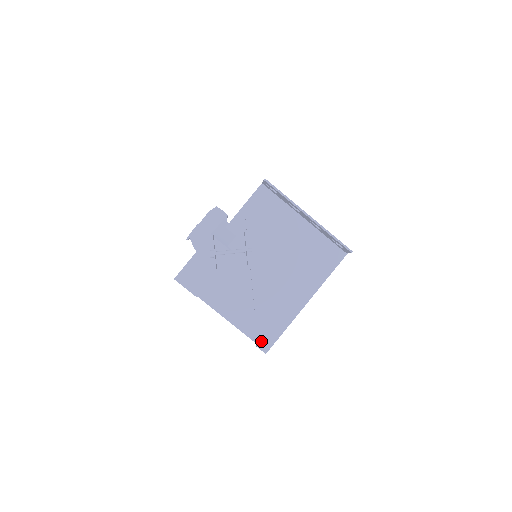
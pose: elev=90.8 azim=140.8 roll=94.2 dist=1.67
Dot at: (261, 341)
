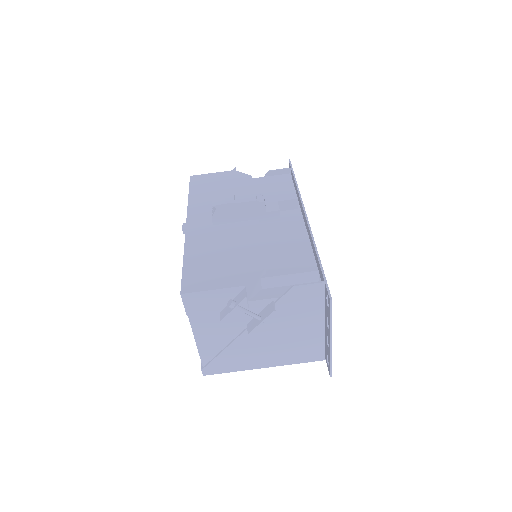
Dot at: (208, 368)
